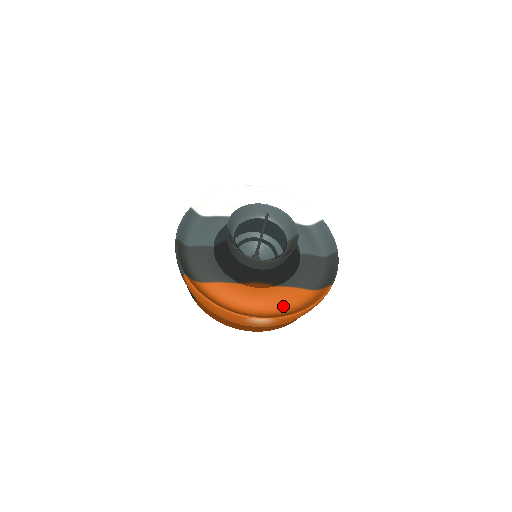
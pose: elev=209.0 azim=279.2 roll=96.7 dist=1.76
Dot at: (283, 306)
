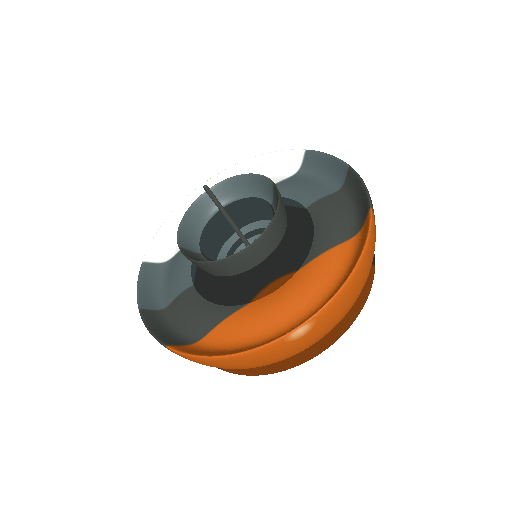
Dot at: (325, 288)
